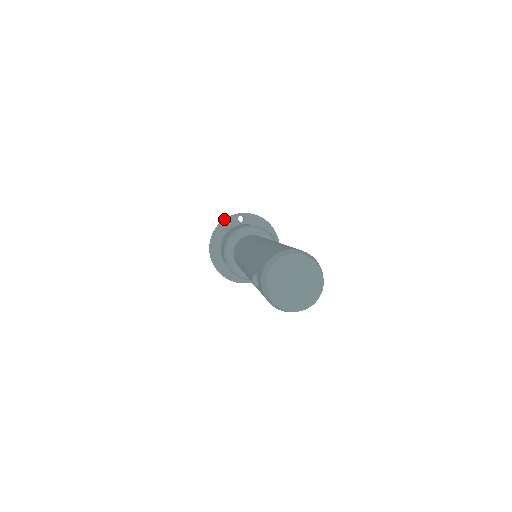
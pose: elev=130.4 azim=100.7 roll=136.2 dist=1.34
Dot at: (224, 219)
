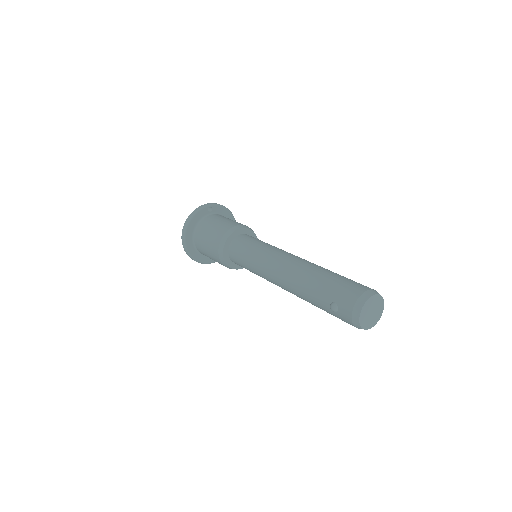
Dot at: (196, 211)
